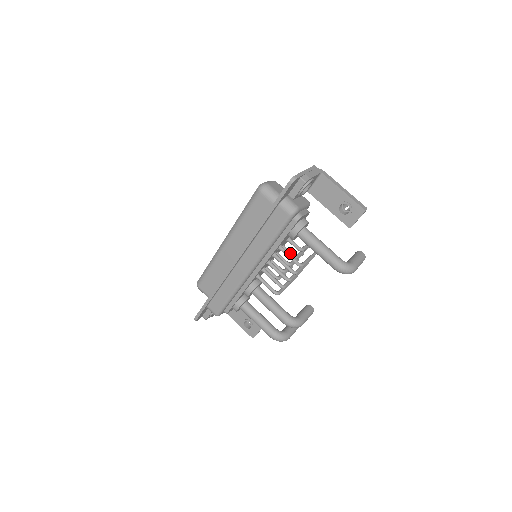
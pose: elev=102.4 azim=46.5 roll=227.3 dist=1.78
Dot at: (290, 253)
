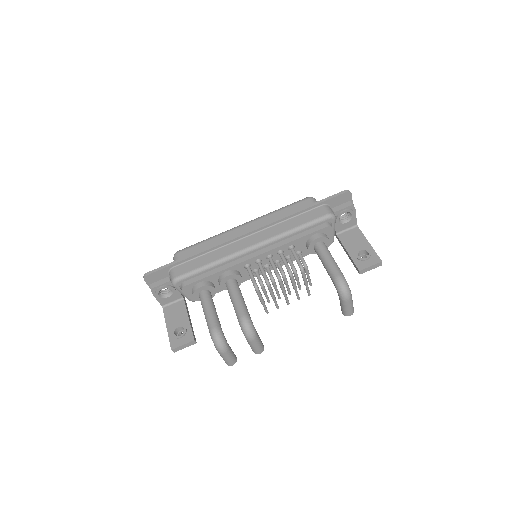
Dot at: occluded
